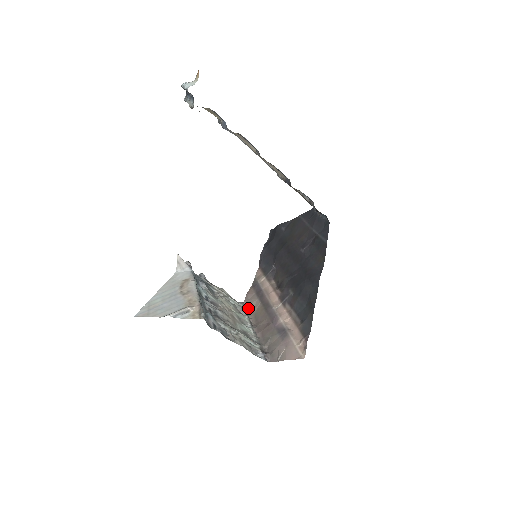
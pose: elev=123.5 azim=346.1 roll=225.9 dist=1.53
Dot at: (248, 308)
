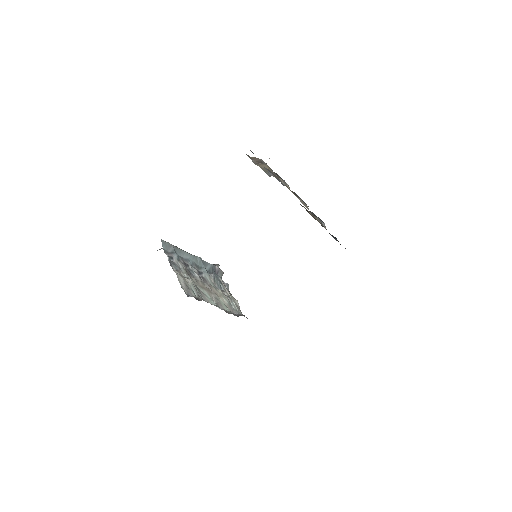
Dot at: (243, 315)
